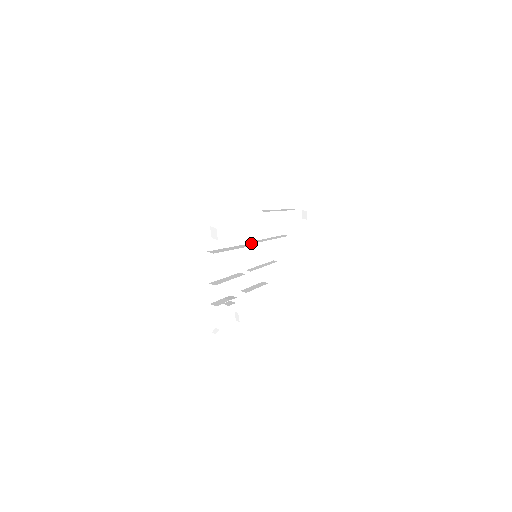
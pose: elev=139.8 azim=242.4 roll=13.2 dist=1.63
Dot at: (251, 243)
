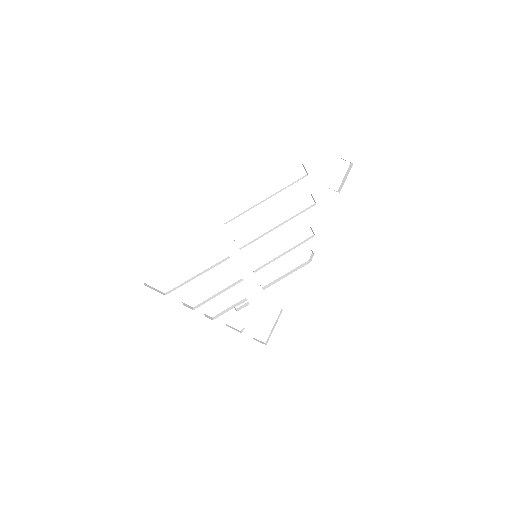
Dot at: (228, 256)
